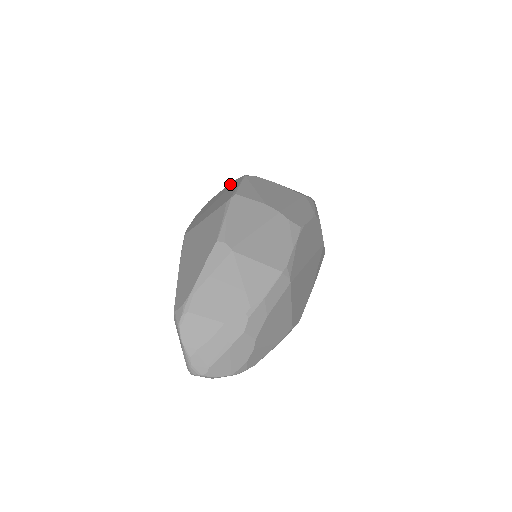
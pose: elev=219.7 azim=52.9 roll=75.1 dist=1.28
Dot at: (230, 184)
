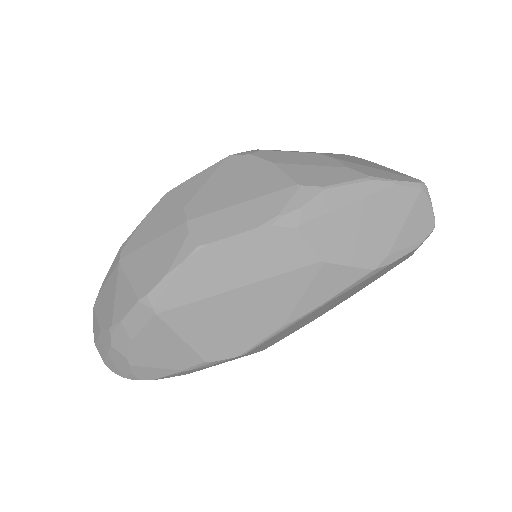
Dot at: occluded
